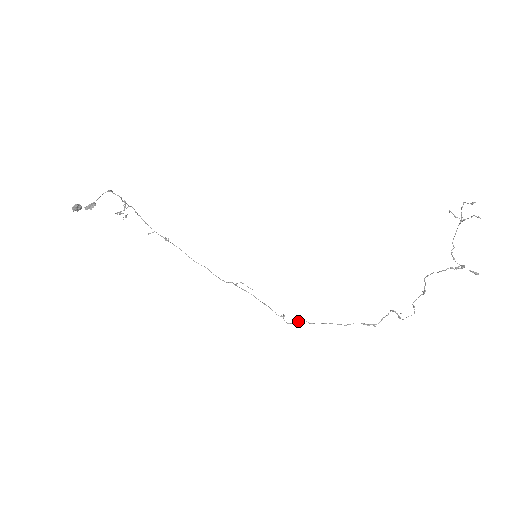
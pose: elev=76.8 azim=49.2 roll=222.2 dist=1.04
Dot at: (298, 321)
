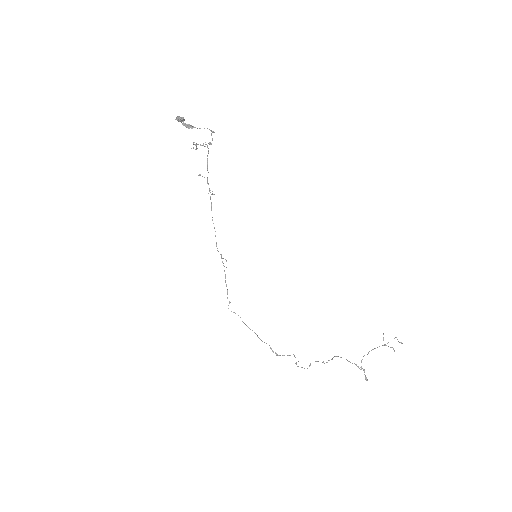
Dot at: occluded
